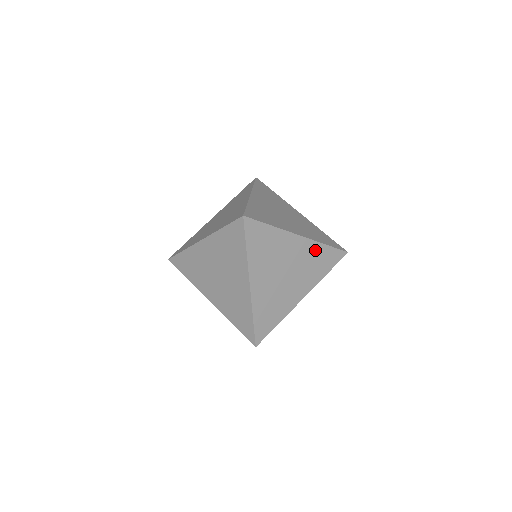
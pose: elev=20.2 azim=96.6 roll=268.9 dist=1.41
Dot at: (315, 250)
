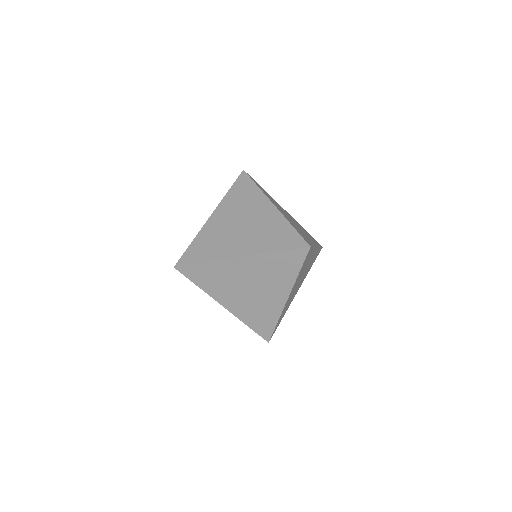
Dot at: (267, 261)
